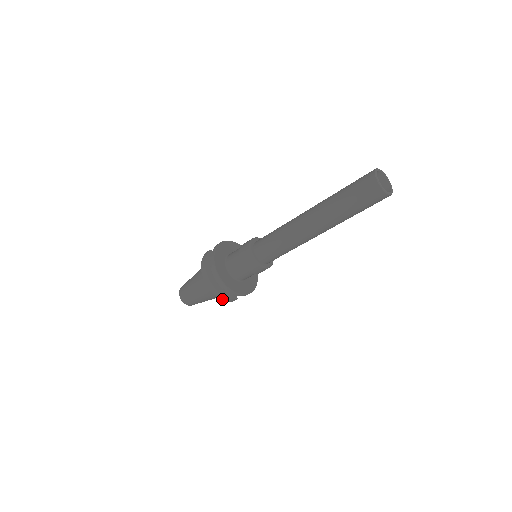
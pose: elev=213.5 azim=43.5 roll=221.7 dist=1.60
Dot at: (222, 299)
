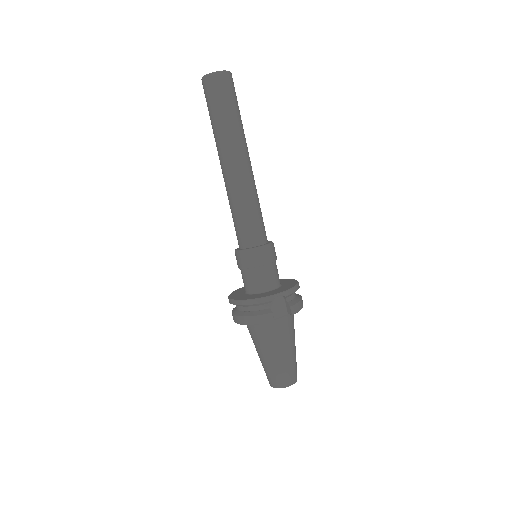
Dot at: (255, 323)
